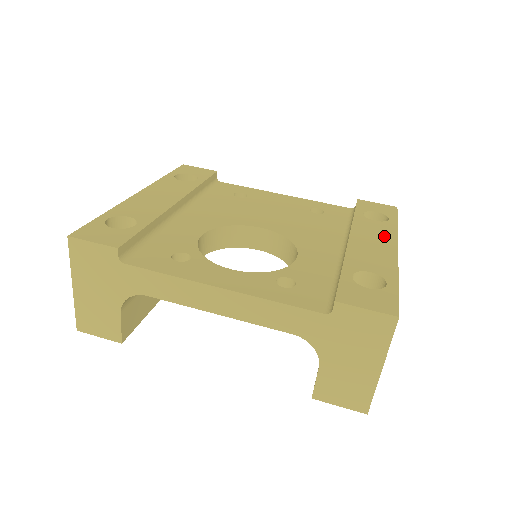
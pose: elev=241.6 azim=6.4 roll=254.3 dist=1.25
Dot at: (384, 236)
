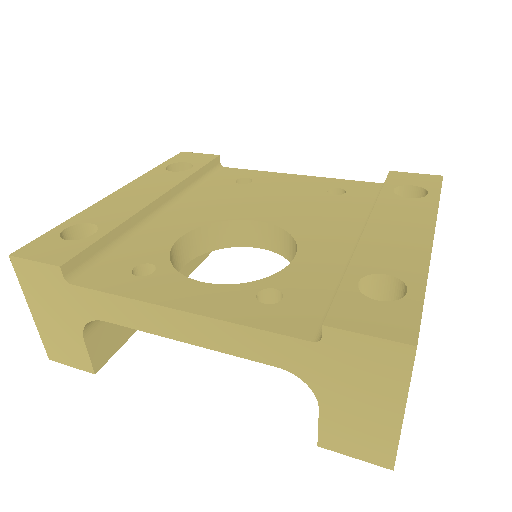
Dot at: (417, 218)
